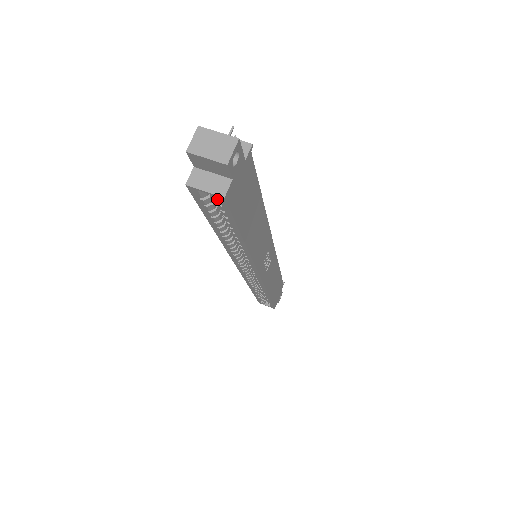
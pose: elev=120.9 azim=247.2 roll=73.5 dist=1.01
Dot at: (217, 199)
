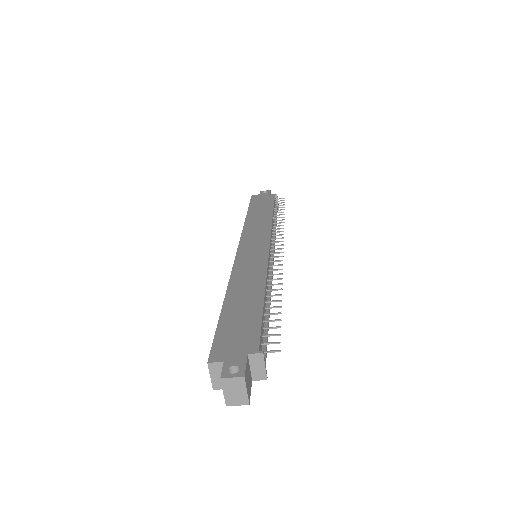
Dot at: (213, 377)
